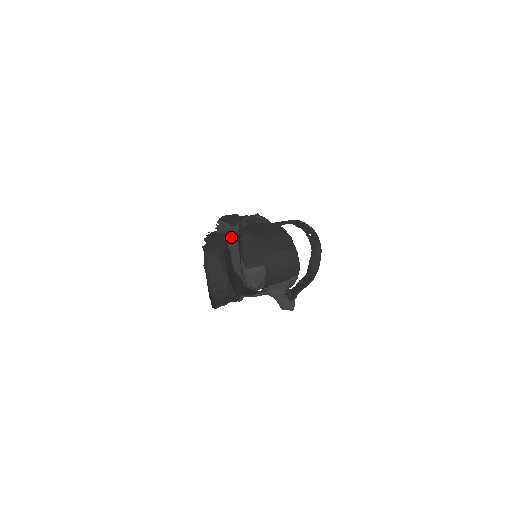
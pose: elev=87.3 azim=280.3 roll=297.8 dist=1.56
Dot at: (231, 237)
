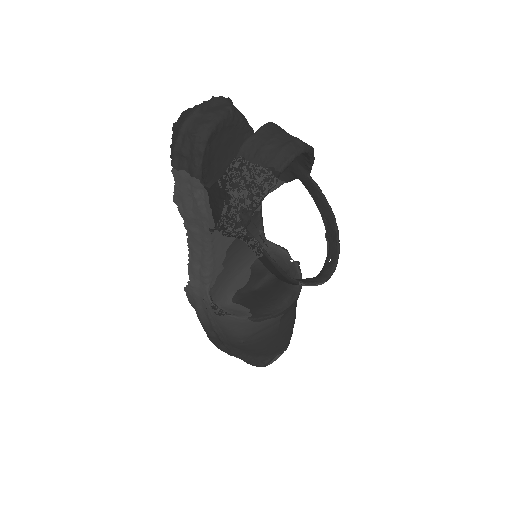
Dot at: occluded
